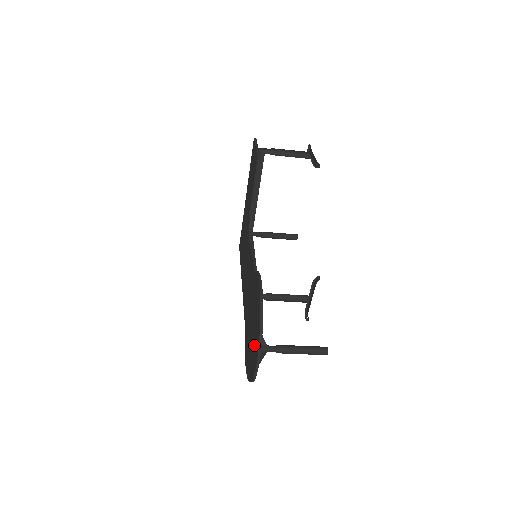
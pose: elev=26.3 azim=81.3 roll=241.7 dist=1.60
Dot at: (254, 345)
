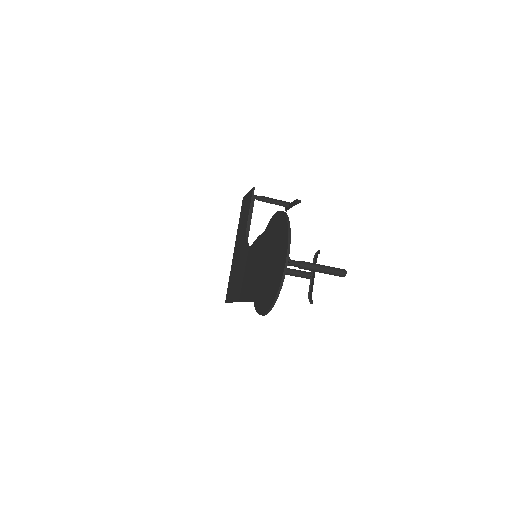
Dot at: (279, 254)
